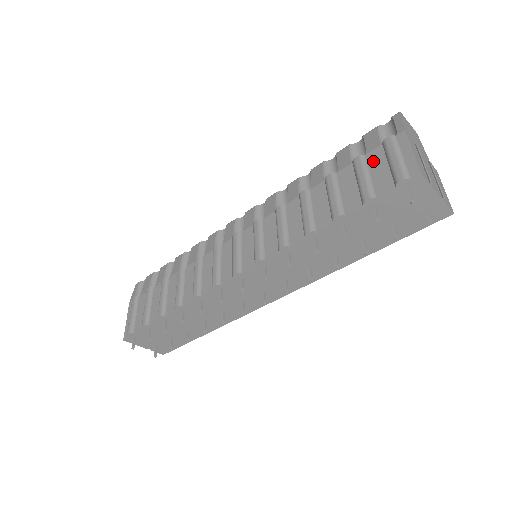
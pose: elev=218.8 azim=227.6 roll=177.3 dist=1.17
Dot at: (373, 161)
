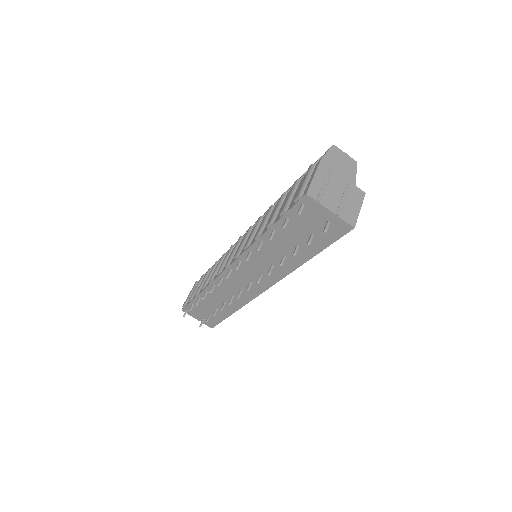
Dot at: (300, 184)
